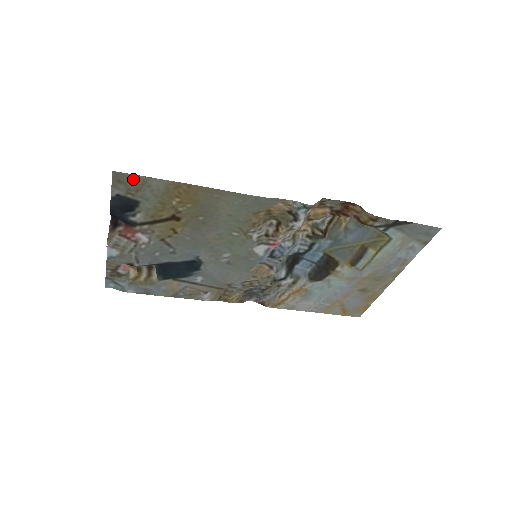
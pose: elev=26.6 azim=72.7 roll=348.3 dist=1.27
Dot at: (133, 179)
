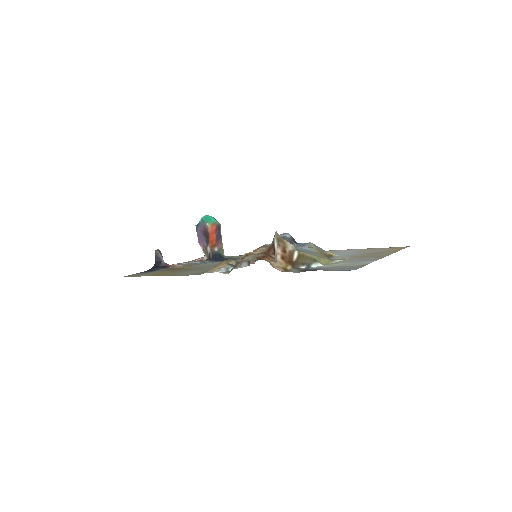
Dot at: (132, 276)
